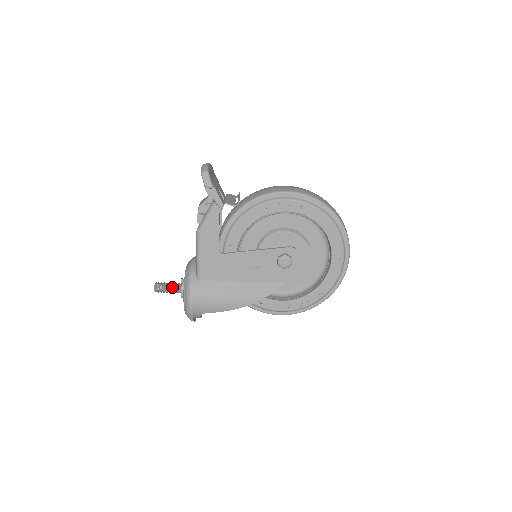
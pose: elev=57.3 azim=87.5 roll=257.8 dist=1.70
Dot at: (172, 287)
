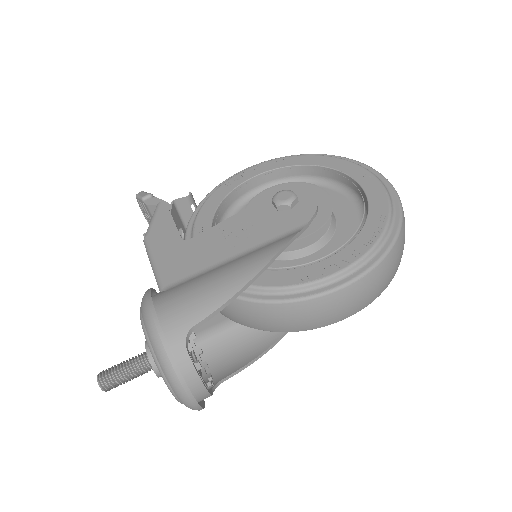
Dot at: (131, 360)
